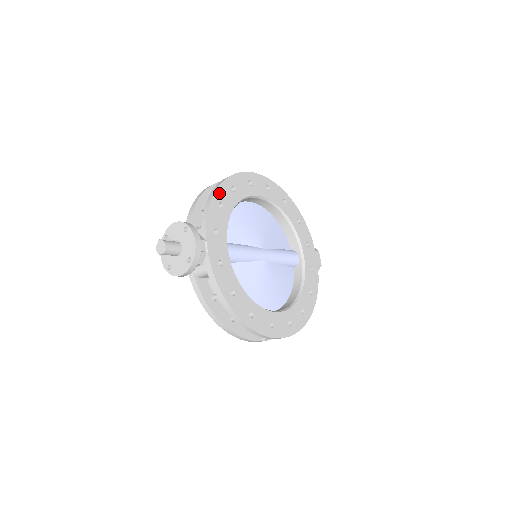
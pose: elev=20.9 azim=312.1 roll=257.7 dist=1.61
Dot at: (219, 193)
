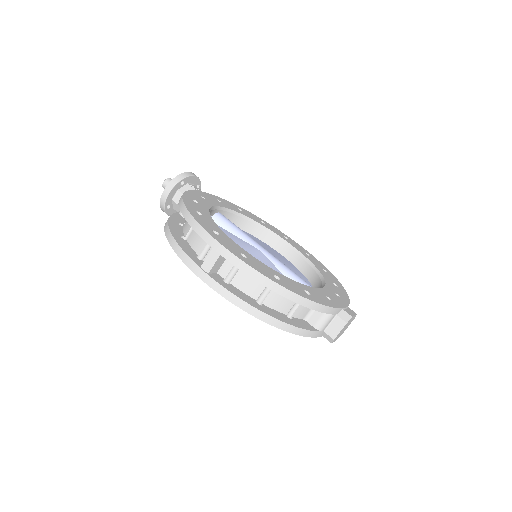
Dot at: (245, 210)
